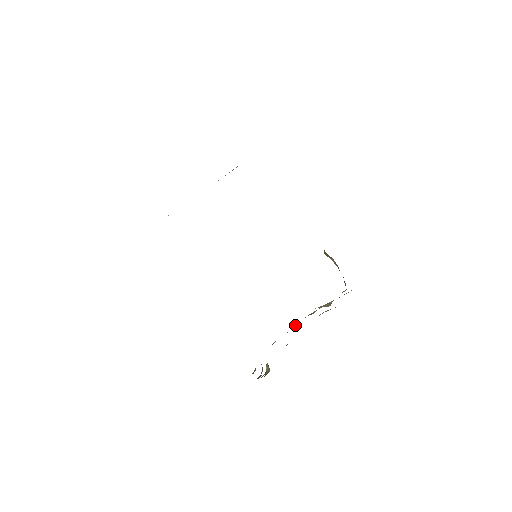
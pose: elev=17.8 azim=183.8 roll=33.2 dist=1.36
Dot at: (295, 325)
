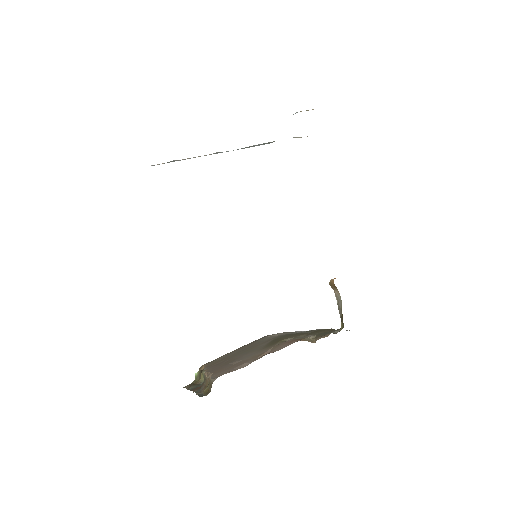
Dot at: (268, 350)
